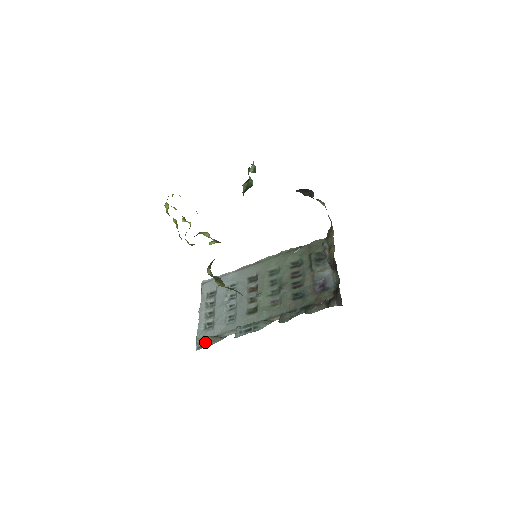
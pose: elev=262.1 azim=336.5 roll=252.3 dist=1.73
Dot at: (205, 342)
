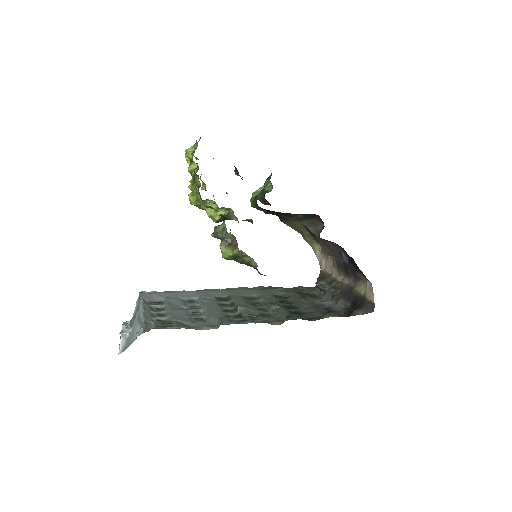
Dot at: (168, 323)
